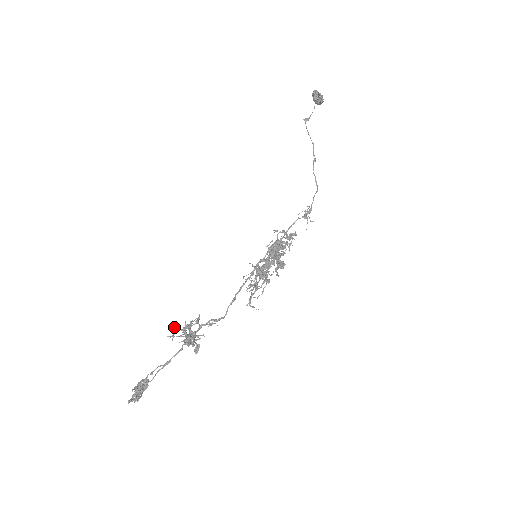
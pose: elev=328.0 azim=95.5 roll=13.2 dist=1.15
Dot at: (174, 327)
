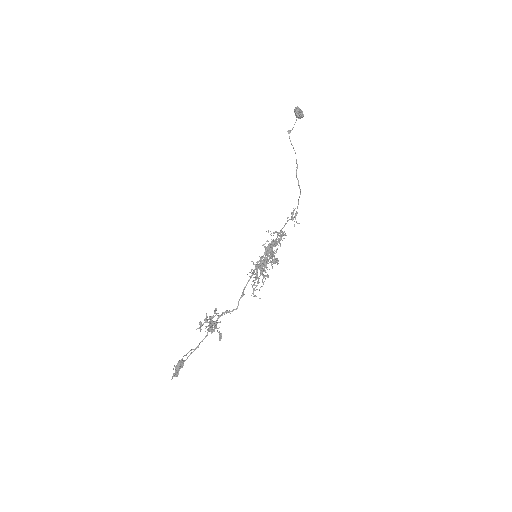
Dot at: (200, 321)
